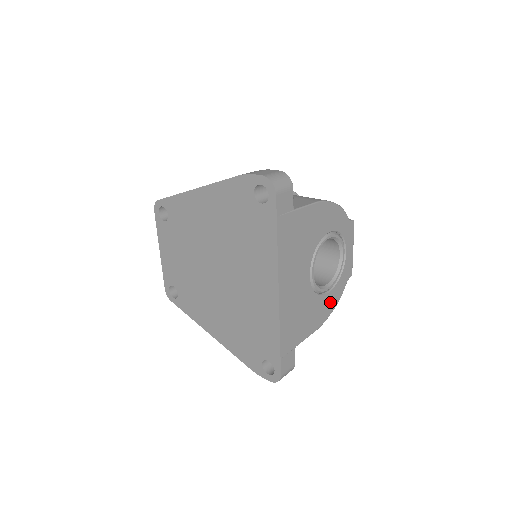
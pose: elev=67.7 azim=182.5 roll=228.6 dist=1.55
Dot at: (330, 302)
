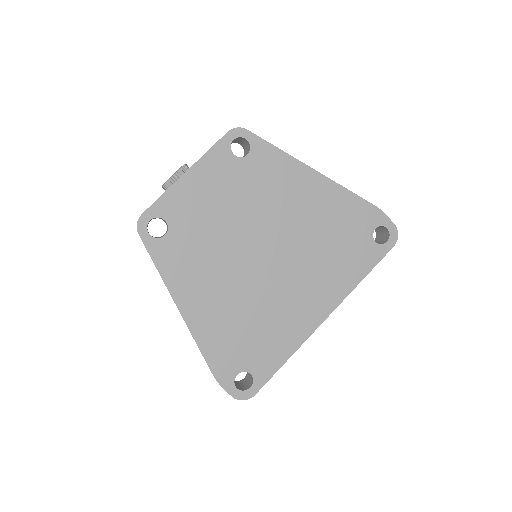
Dot at: occluded
